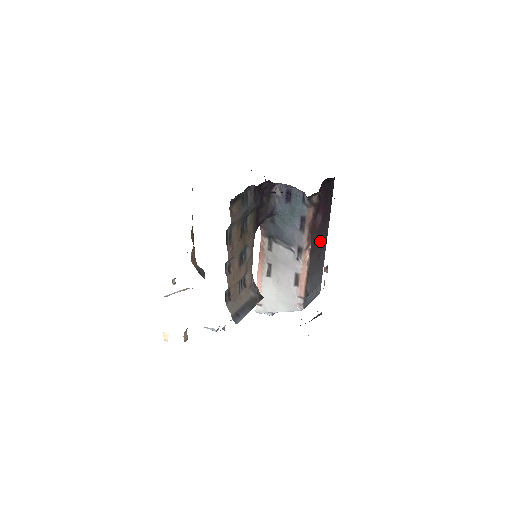
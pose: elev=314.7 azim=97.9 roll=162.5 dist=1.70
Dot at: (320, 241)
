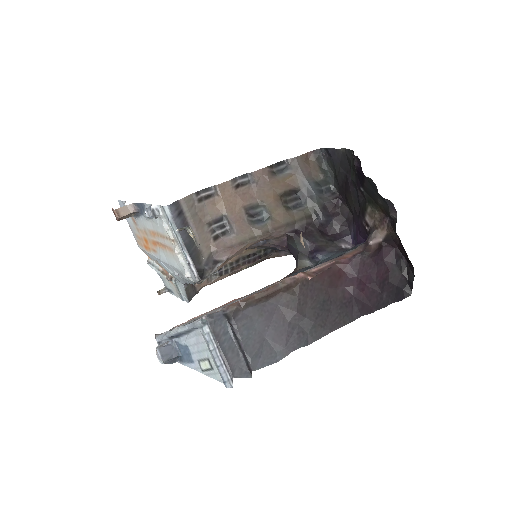
Dot at: (322, 308)
